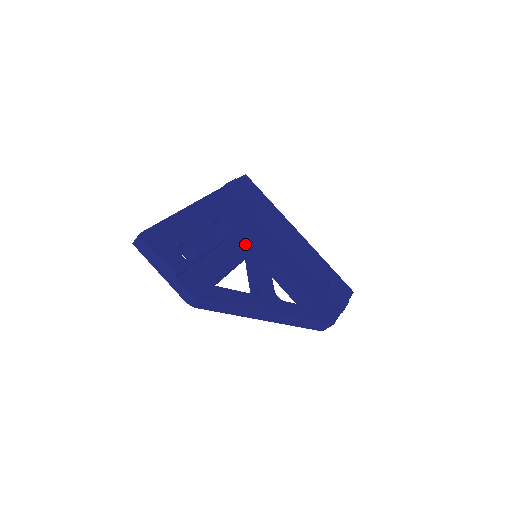
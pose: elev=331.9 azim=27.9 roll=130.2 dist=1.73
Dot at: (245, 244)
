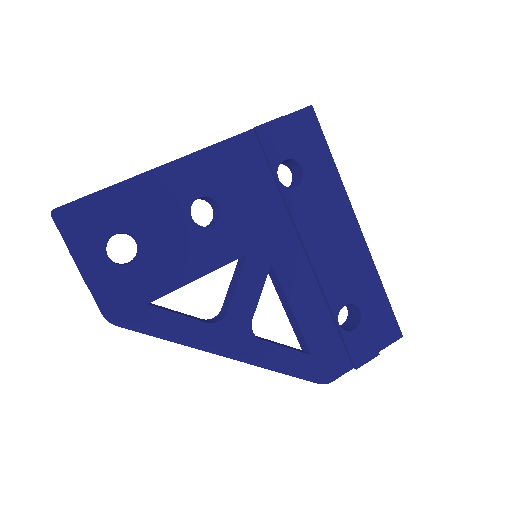
Dot at: (239, 240)
